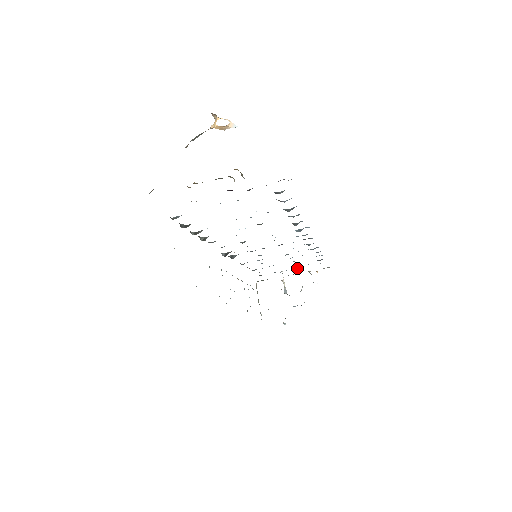
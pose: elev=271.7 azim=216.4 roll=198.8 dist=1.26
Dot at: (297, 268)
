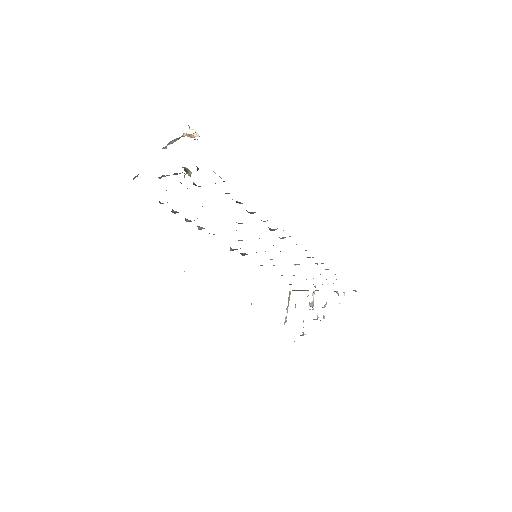
Dot at: occluded
